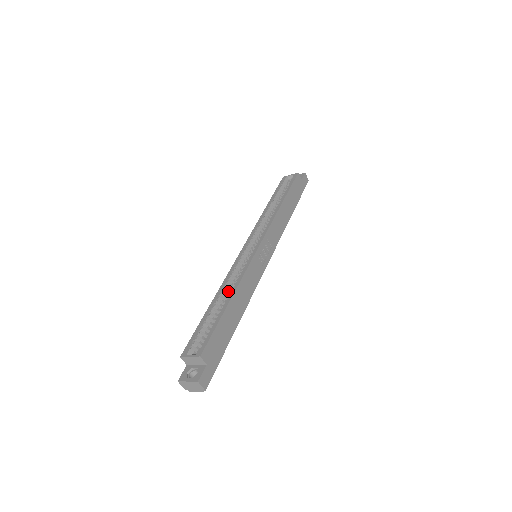
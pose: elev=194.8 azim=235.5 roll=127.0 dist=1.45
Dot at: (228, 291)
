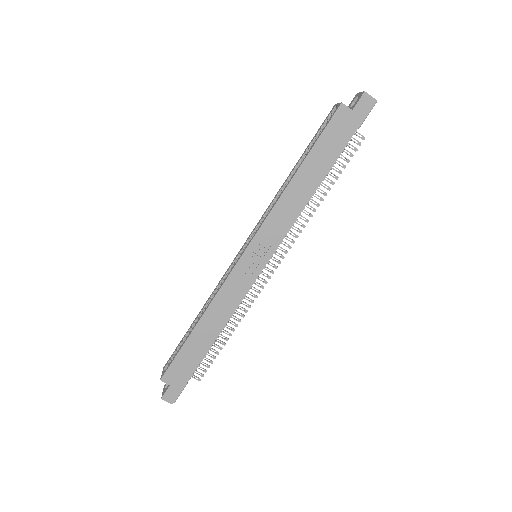
Dot at: occluded
